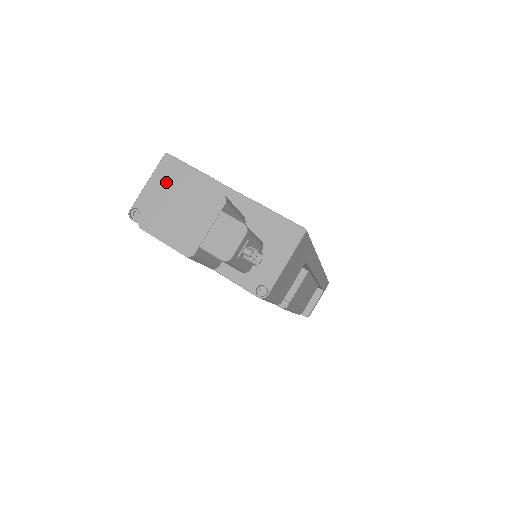
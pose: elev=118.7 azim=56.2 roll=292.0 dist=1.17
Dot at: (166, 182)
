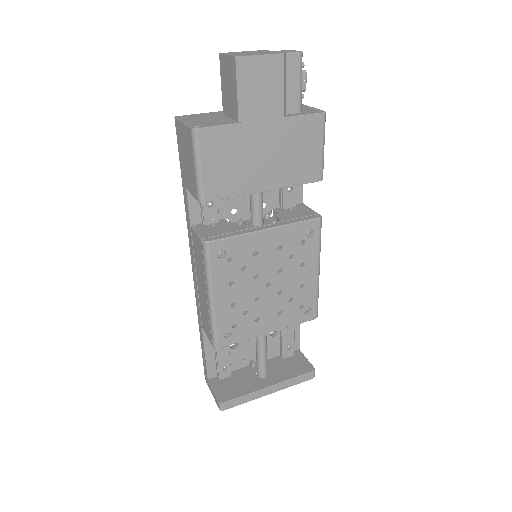
Dot at: (225, 54)
